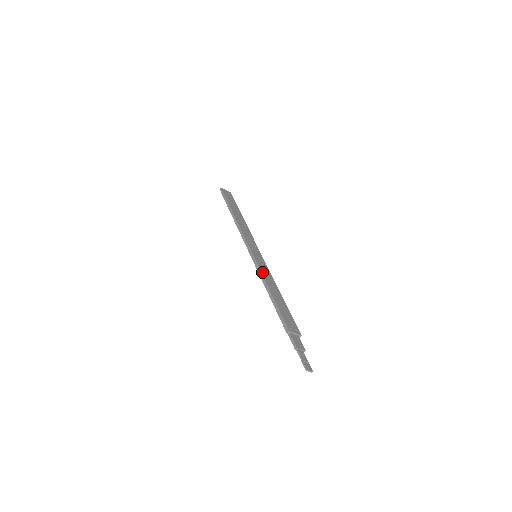
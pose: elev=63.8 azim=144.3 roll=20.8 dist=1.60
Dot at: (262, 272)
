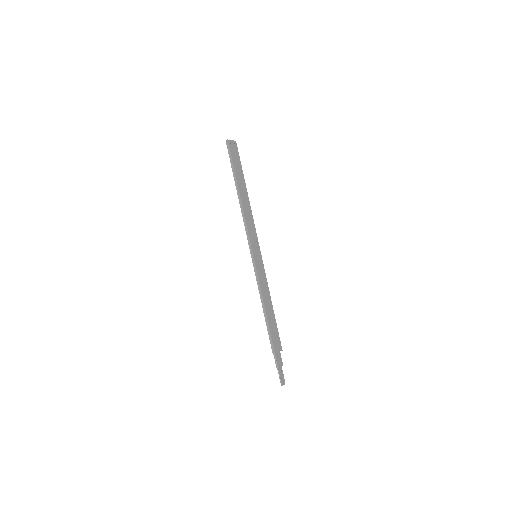
Dot at: (260, 284)
